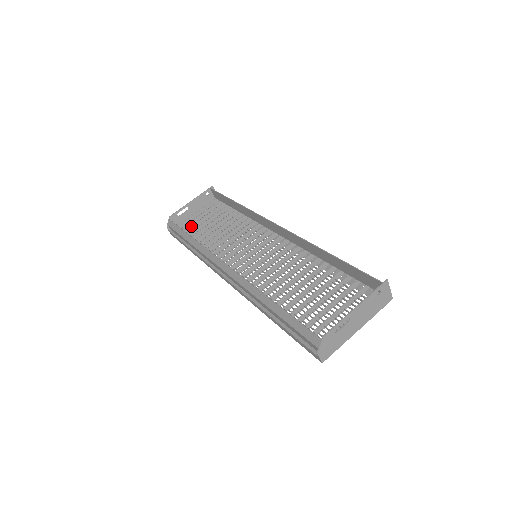
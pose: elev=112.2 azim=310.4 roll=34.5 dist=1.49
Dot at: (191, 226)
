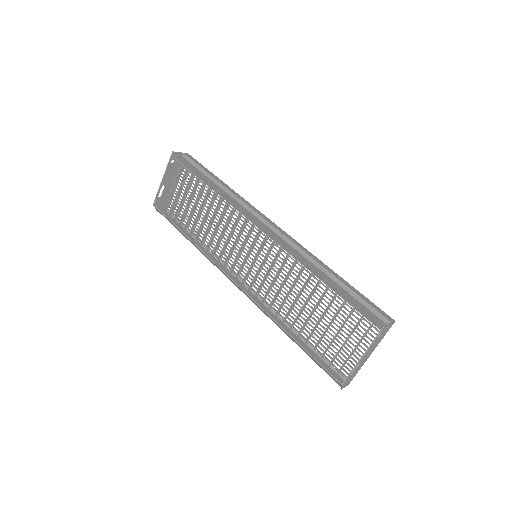
Dot at: occluded
